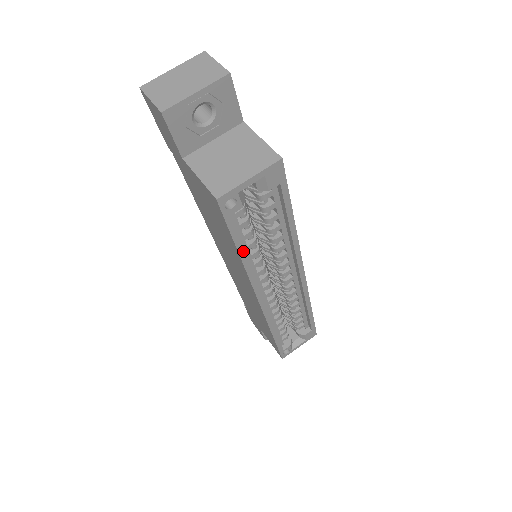
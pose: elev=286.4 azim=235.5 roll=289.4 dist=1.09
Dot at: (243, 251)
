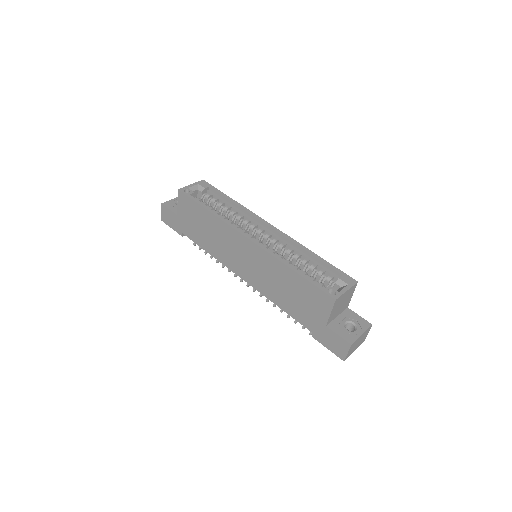
Dot at: (209, 209)
